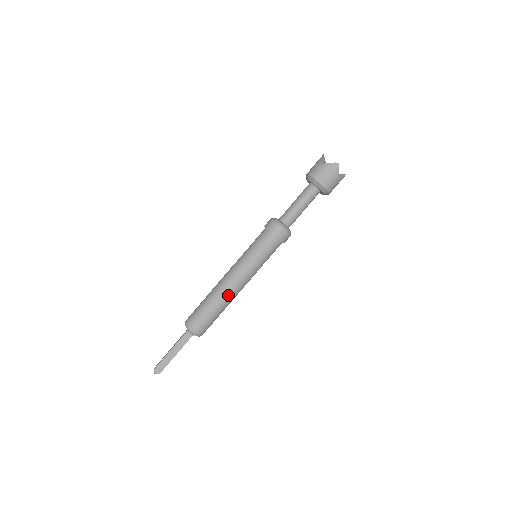
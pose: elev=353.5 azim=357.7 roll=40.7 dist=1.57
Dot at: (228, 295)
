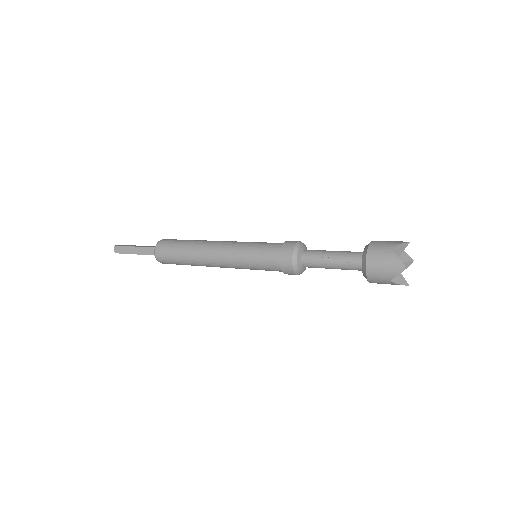
Dot at: (202, 259)
